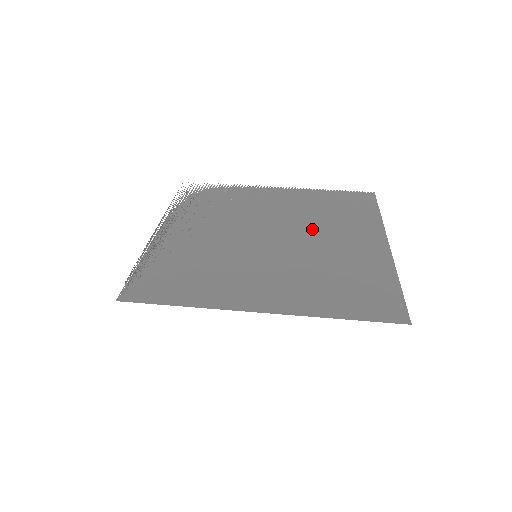
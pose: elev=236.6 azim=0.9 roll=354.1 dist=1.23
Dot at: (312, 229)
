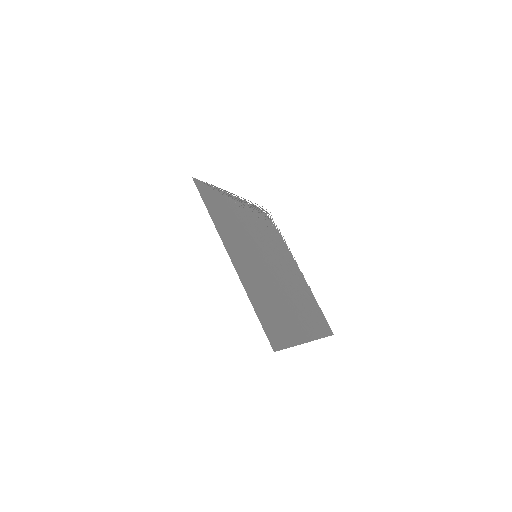
Dot at: (290, 291)
